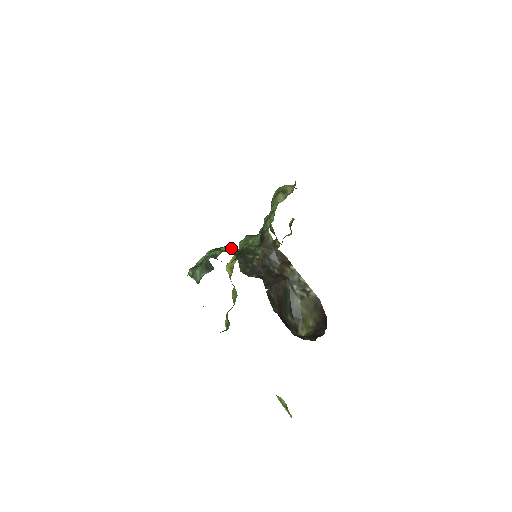
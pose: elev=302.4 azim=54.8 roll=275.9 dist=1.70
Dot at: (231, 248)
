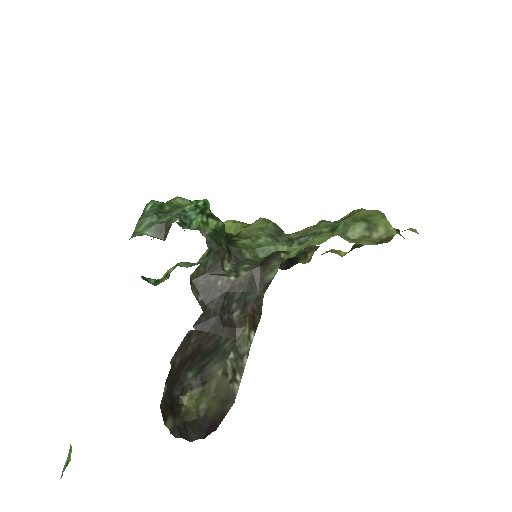
Dot at: (220, 232)
